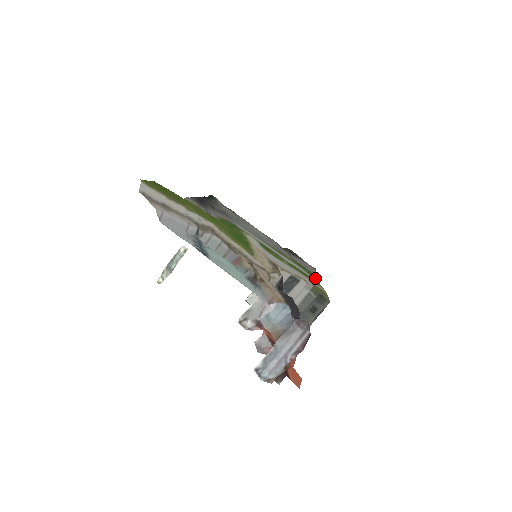
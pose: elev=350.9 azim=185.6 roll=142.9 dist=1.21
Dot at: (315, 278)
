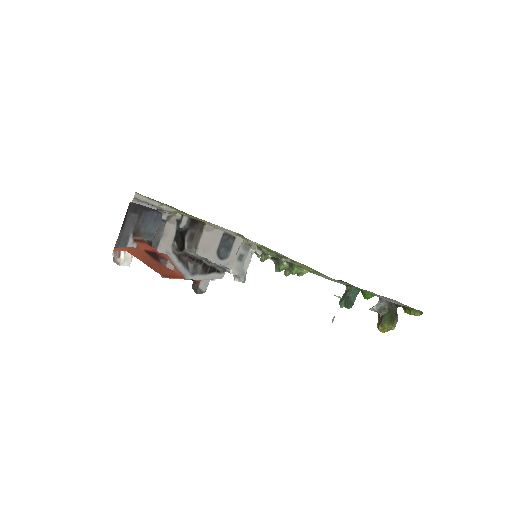
Dot at: (358, 290)
